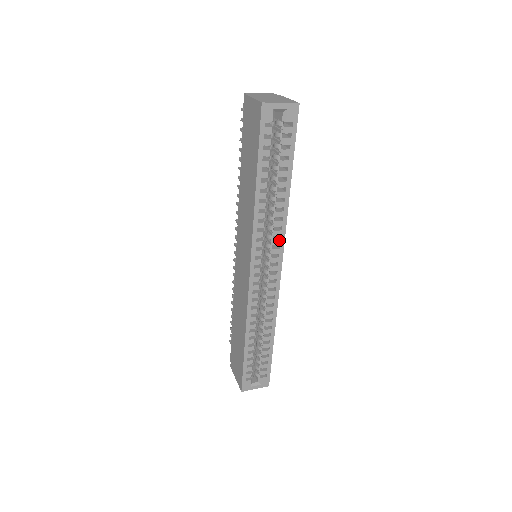
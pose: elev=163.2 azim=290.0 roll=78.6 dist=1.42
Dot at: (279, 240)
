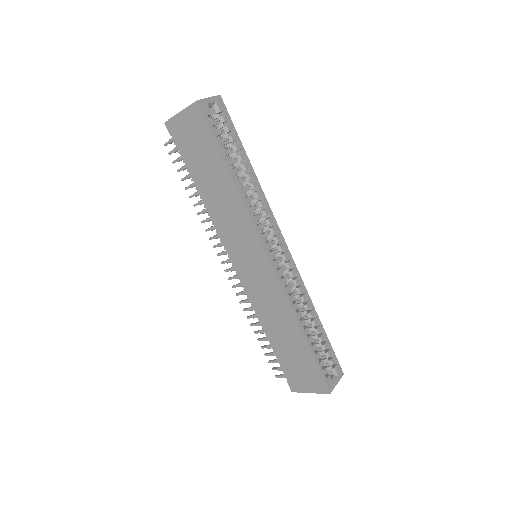
Dot at: (270, 218)
